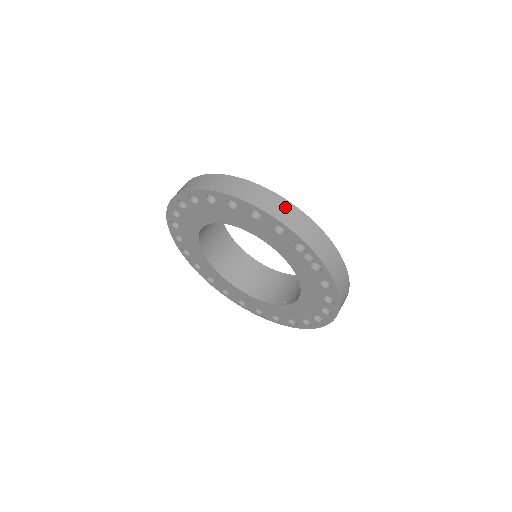
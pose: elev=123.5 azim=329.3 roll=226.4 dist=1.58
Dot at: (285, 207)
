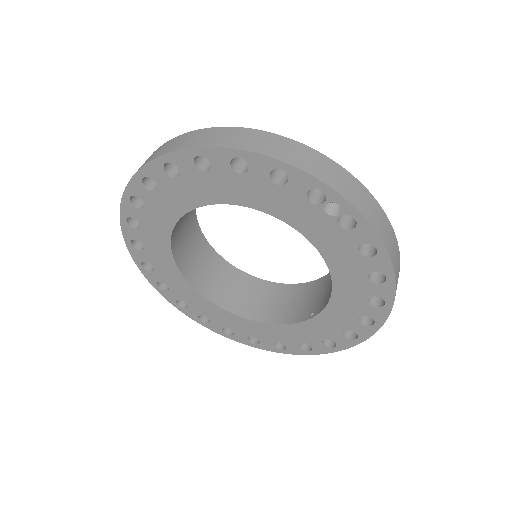
Dot at: (279, 142)
